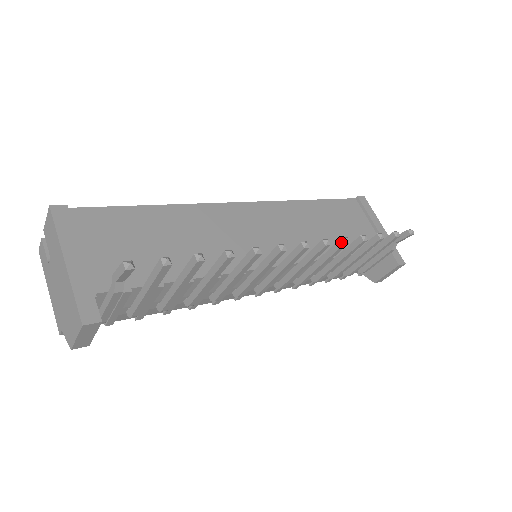
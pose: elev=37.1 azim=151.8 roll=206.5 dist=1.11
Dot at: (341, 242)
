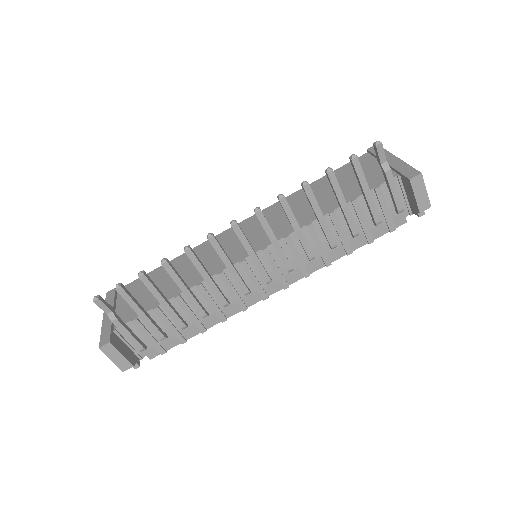
Dot at: (279, 201)
